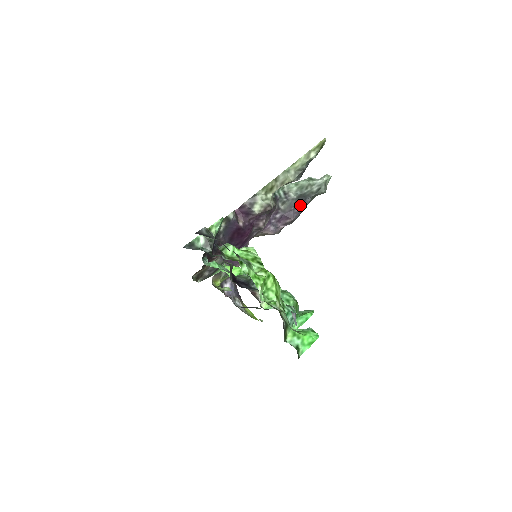
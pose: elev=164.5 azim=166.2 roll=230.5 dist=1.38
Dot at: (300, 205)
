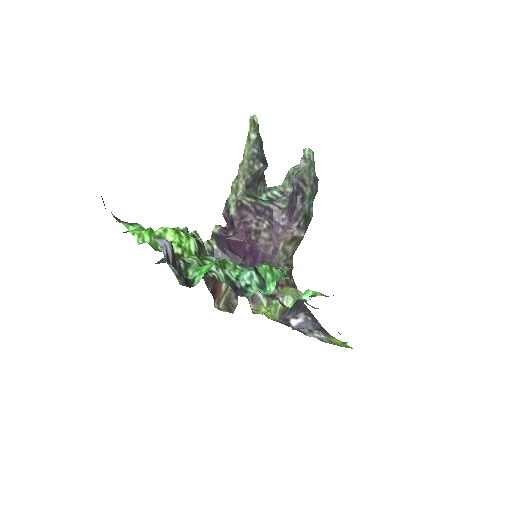
Dot at: occluded
